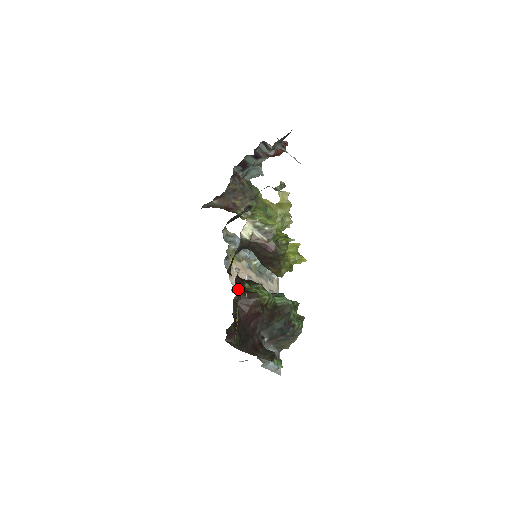
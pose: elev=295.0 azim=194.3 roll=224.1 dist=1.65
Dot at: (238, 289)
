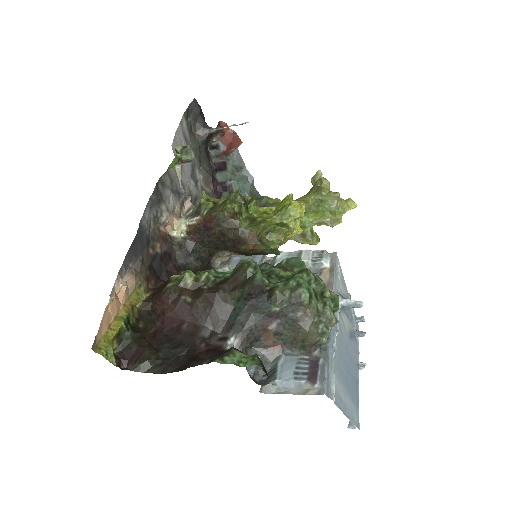
Dot at: (152, 293)
